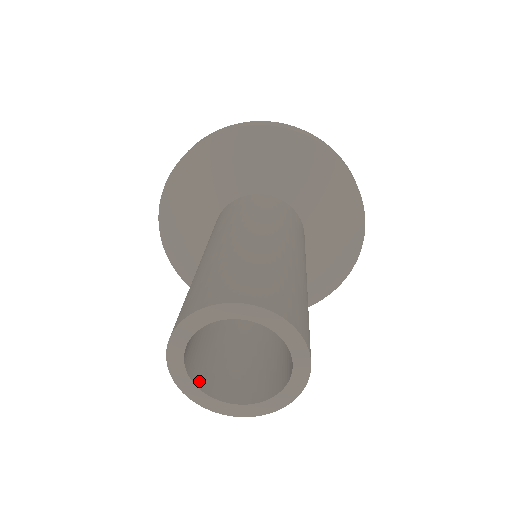
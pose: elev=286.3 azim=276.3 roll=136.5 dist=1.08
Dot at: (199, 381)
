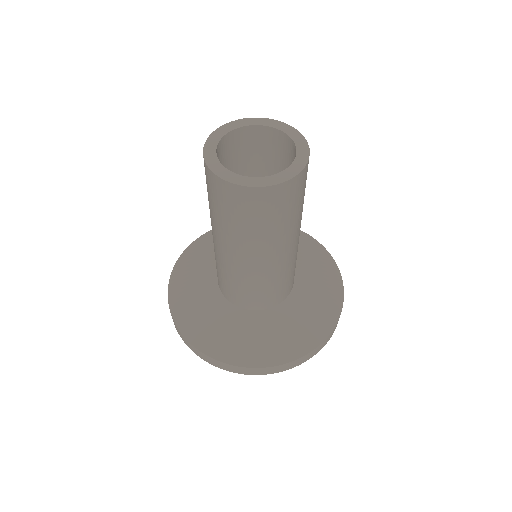
Dot at: occluded
